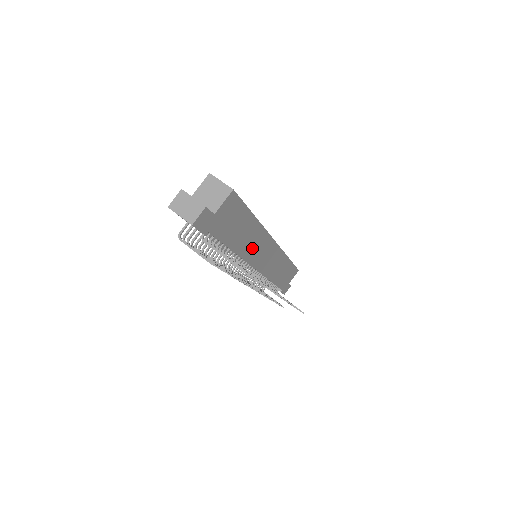
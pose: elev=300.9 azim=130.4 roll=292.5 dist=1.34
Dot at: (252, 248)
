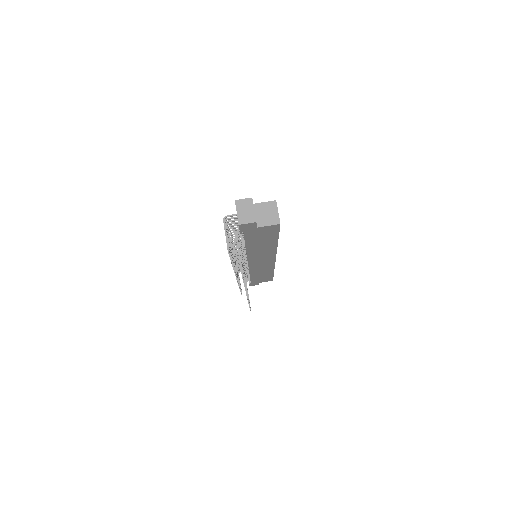
Dot at: (258, 253)
